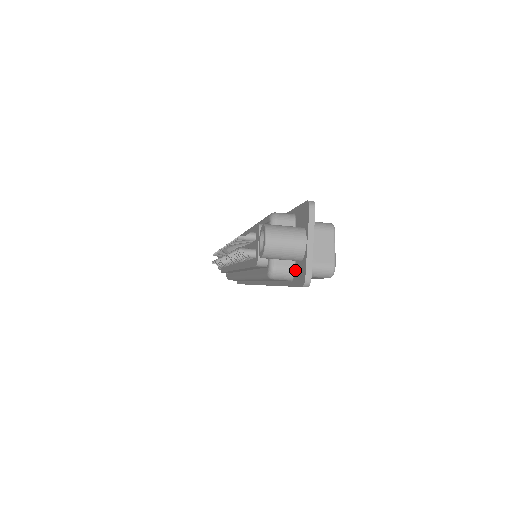
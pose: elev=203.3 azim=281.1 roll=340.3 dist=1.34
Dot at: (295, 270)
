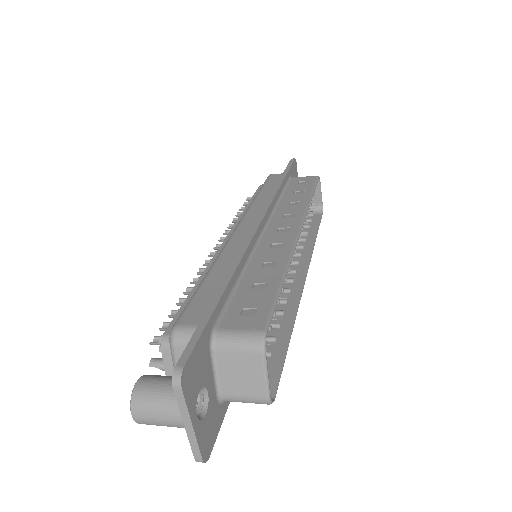
Dot at: occluded
